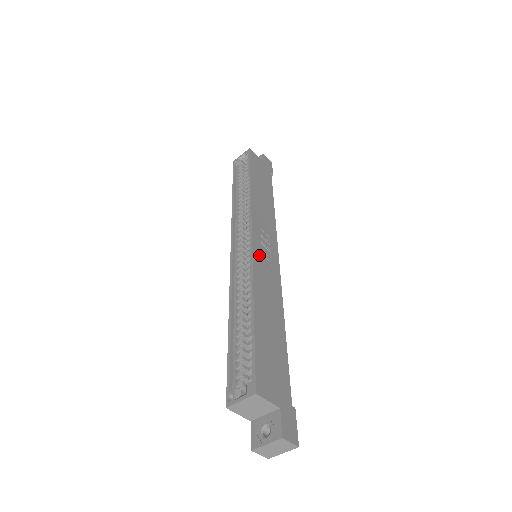
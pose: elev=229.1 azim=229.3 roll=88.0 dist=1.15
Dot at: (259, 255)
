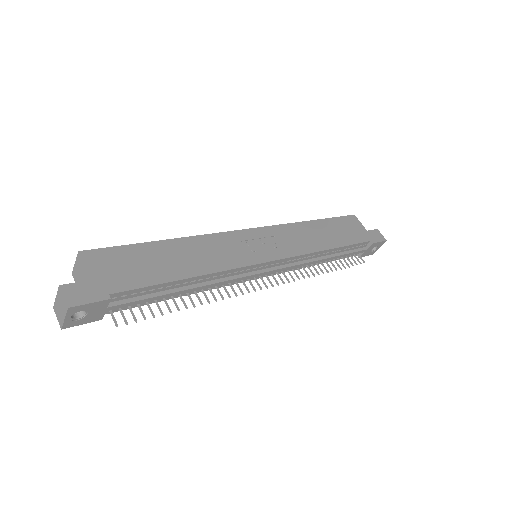
Dot at: (240, 238)
